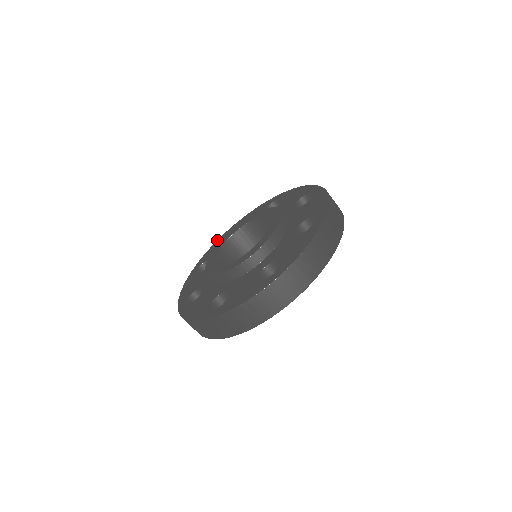
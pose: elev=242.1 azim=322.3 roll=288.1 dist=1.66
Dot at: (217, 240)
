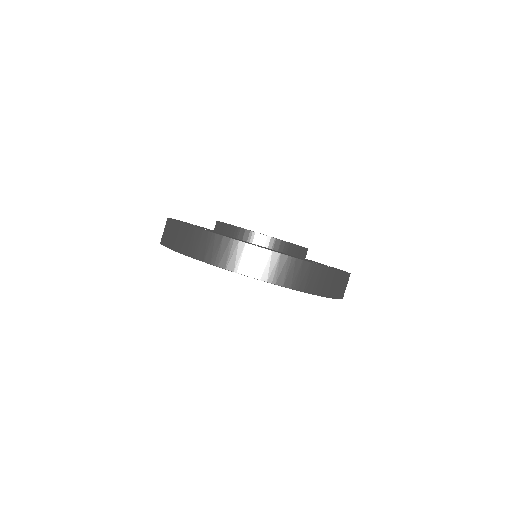
Dot at: occluded
